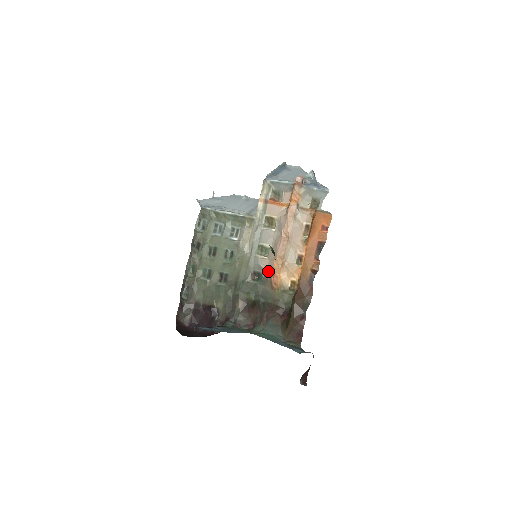
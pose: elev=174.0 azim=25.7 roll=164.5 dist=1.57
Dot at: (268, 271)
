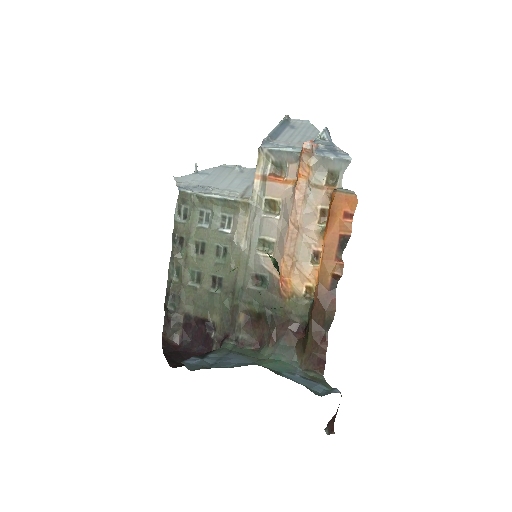
Dot at: (274, 274)
